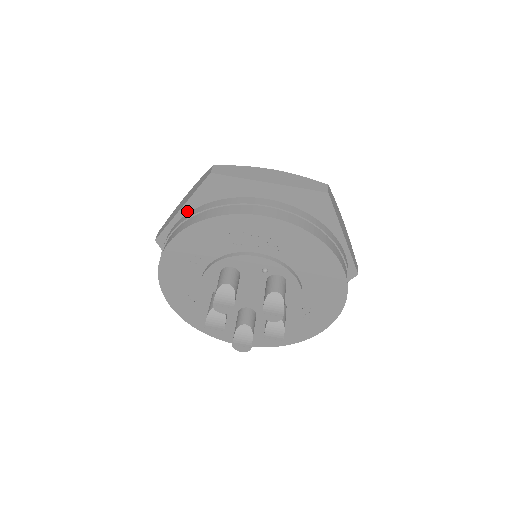
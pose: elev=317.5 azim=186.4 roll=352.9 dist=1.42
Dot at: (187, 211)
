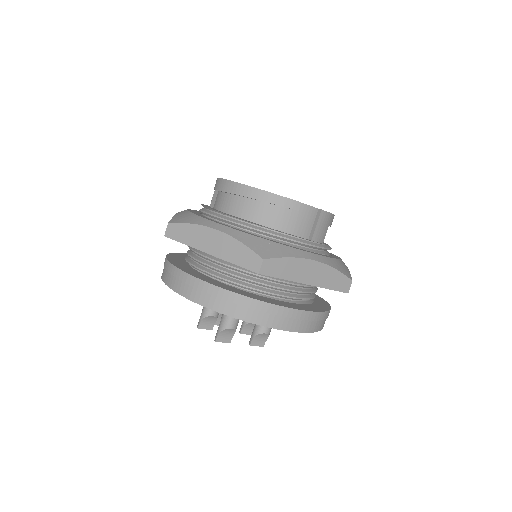
Dot at: occluded
